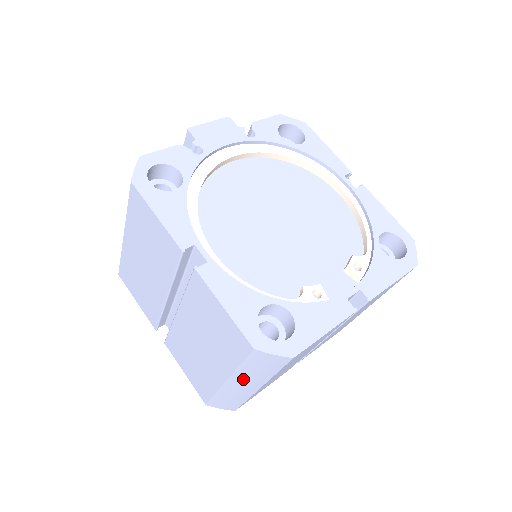
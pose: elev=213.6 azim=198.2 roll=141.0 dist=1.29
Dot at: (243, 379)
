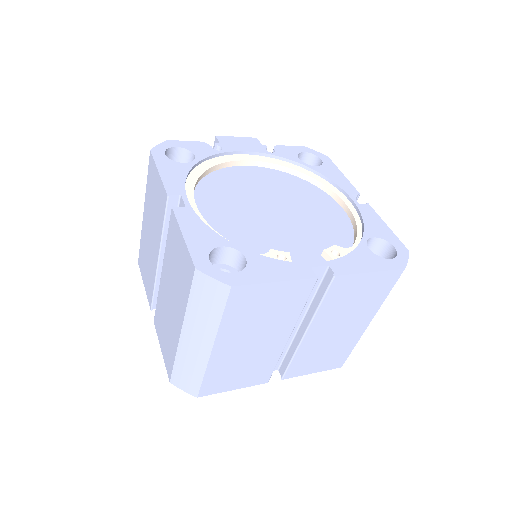
Dot at: (194, 327)
